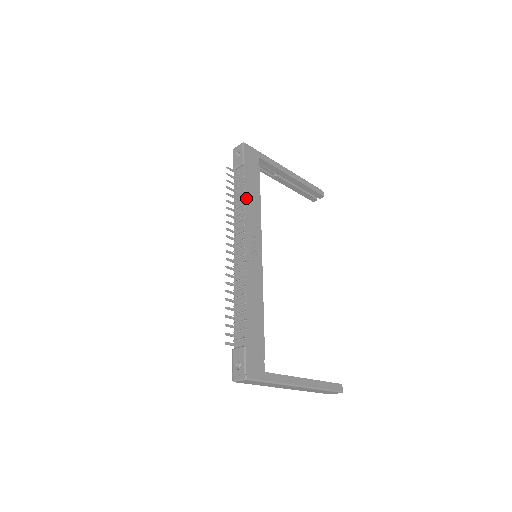
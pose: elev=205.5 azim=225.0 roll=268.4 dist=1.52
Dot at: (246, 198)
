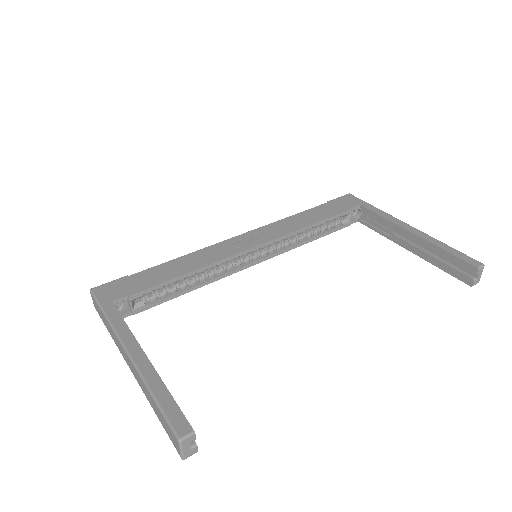
Dot at: (294, 215)
